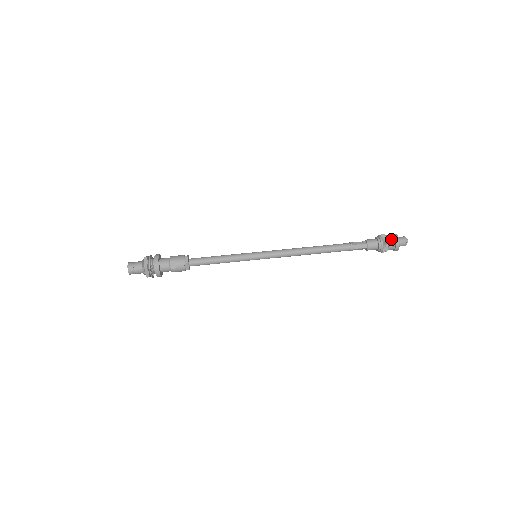
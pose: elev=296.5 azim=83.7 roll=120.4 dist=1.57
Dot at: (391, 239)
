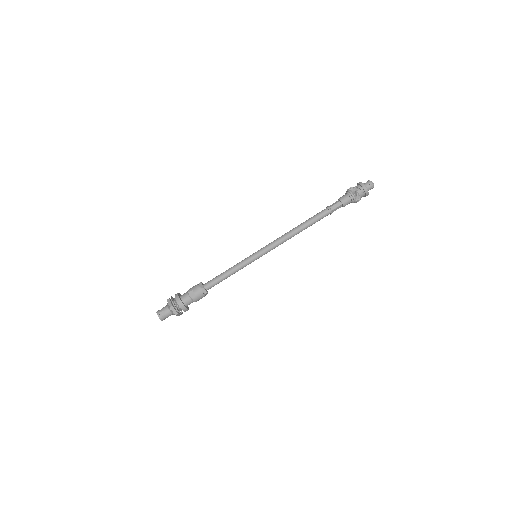
Dot at: (357, 187)
